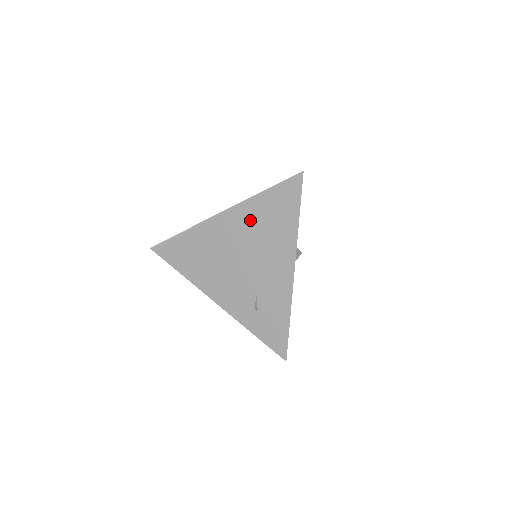
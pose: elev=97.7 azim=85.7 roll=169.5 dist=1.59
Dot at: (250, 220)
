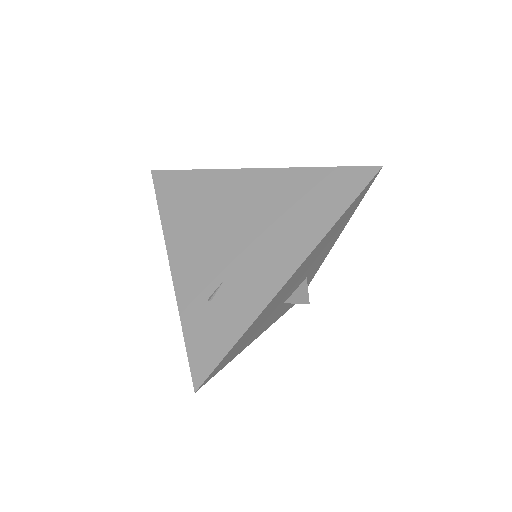
Dot at: (280, 191)
